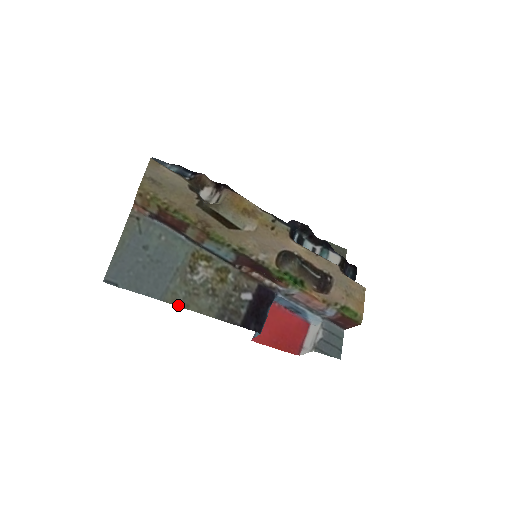
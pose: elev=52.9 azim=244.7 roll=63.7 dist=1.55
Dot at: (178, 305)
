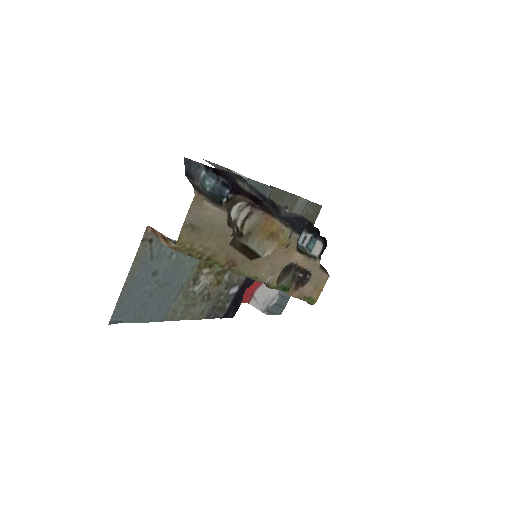
Dot at: (176, 319)
